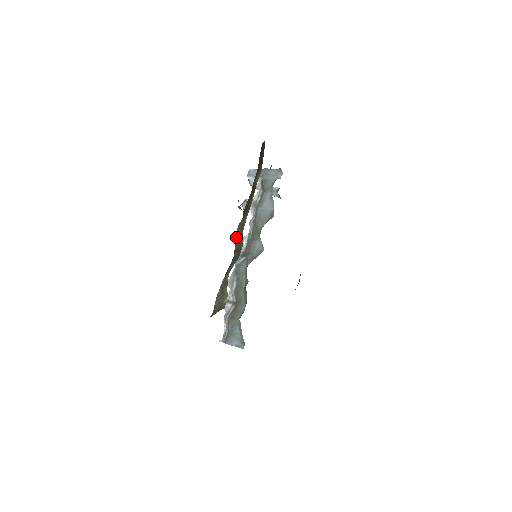
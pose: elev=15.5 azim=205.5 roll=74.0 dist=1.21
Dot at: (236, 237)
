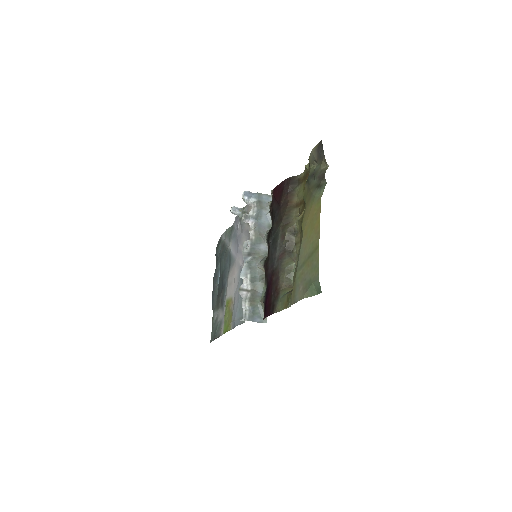
Dot at: (285, 238)
